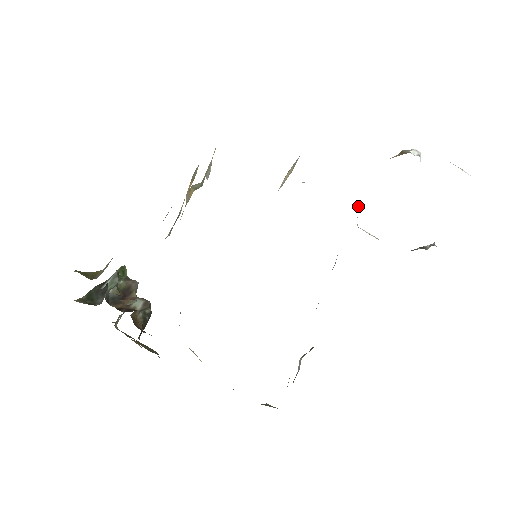
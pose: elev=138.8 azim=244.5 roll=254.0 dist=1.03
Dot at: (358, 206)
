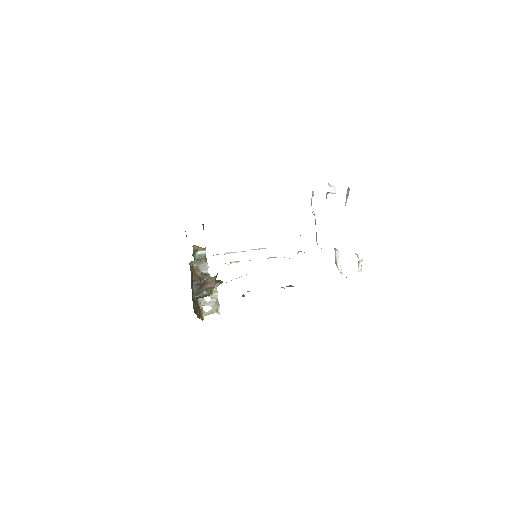
Dot at: occluded
